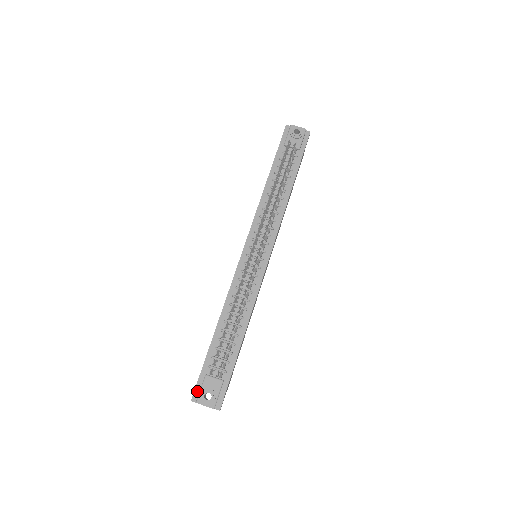
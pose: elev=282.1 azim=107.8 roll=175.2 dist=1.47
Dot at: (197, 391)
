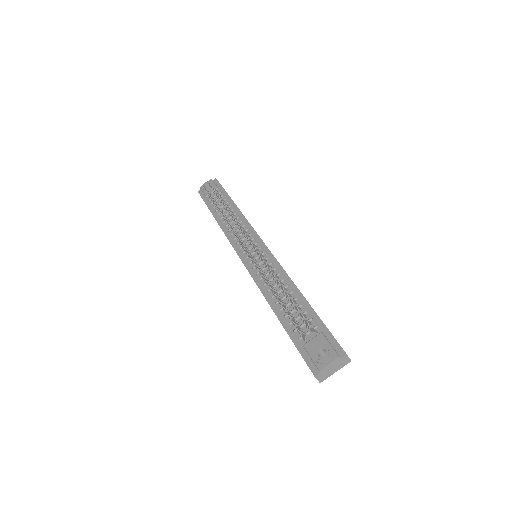
Dot at: (311, 365)
